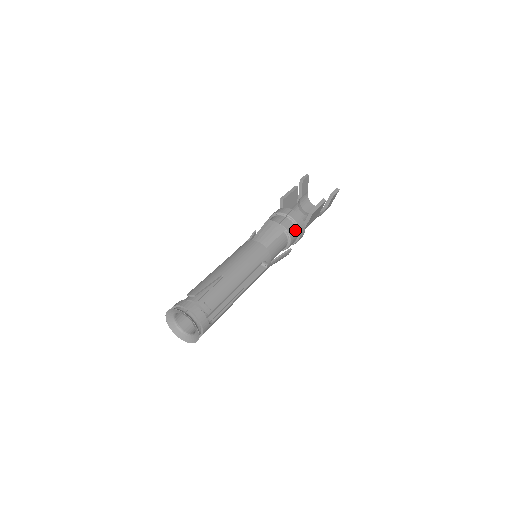
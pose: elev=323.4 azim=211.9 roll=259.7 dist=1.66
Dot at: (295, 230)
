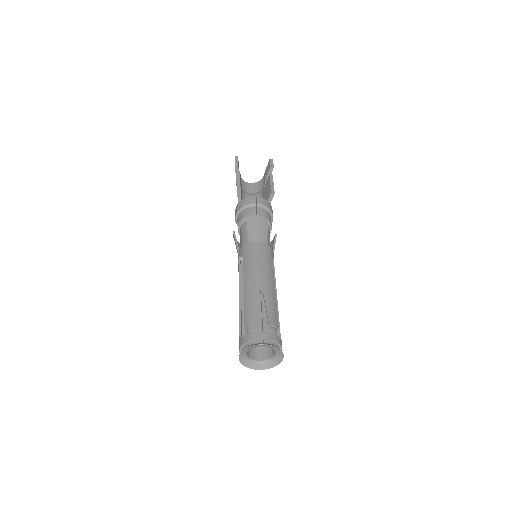
Dot at: (269, 215)
